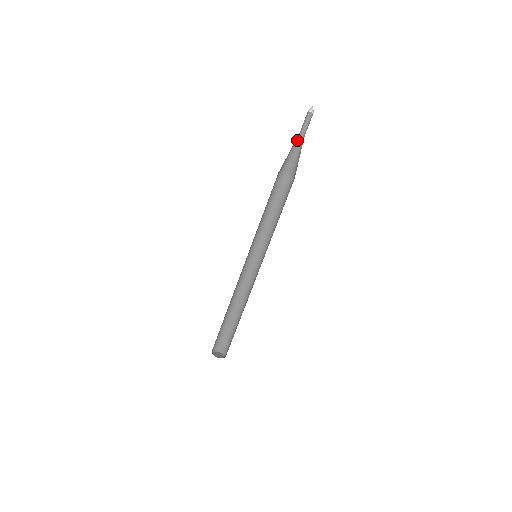
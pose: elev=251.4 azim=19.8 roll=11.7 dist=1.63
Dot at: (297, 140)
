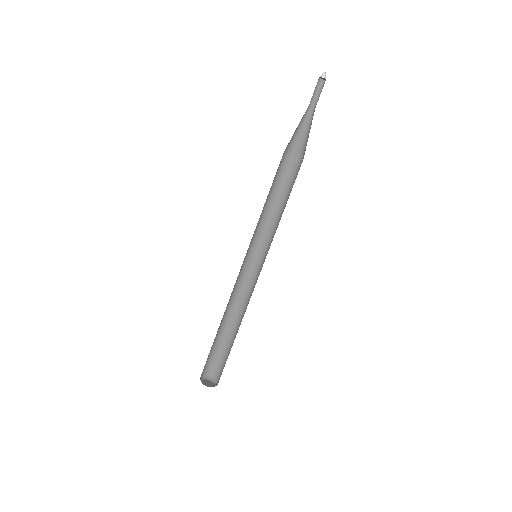
Dot at: (308, 114)
